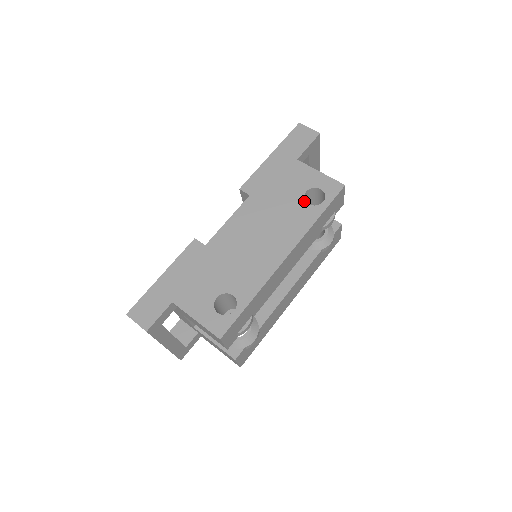
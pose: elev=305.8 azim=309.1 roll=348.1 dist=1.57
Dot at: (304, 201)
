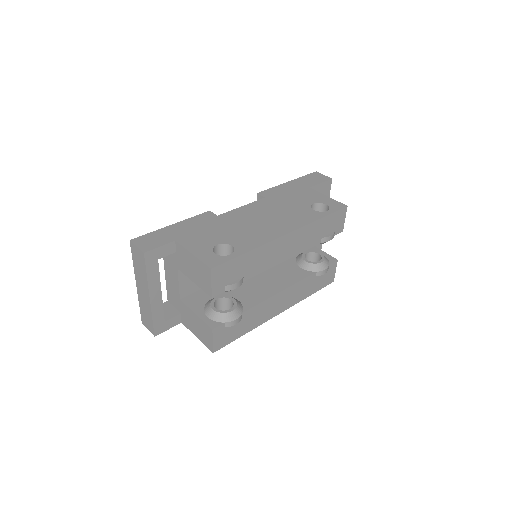
Dot at: (310, 208)
